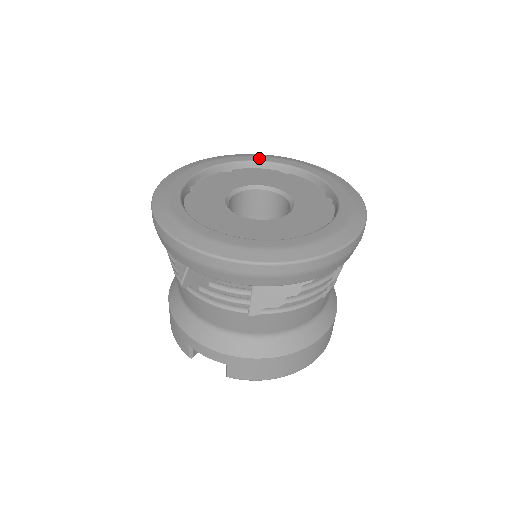
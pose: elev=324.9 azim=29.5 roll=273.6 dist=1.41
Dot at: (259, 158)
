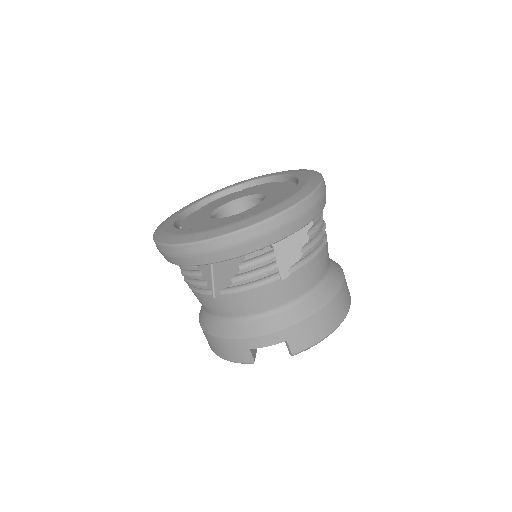
Dot at: (215, 192)
